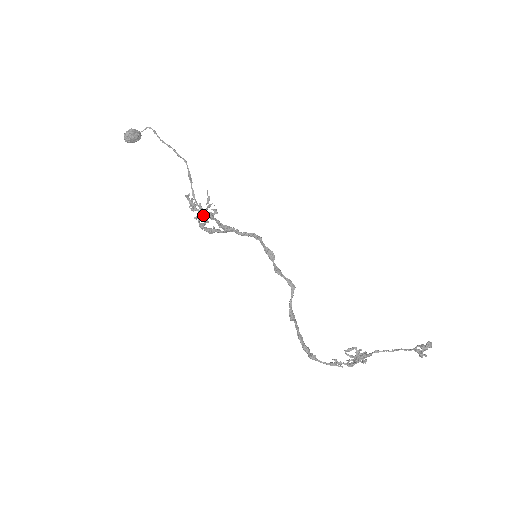
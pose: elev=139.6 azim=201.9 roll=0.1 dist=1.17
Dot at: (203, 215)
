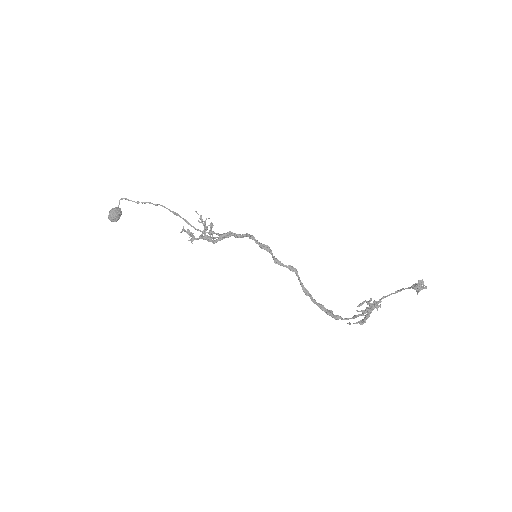
Dot at: (207, 228)
